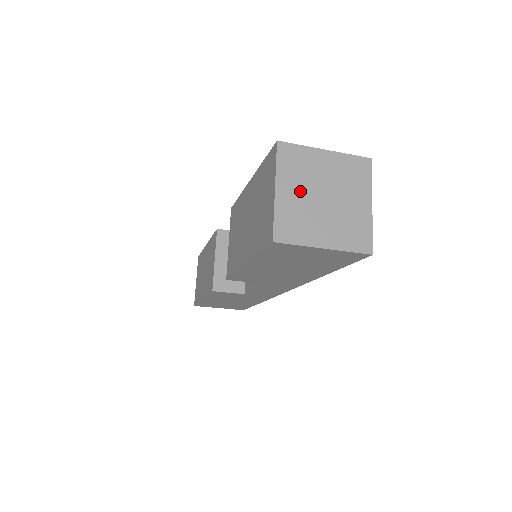
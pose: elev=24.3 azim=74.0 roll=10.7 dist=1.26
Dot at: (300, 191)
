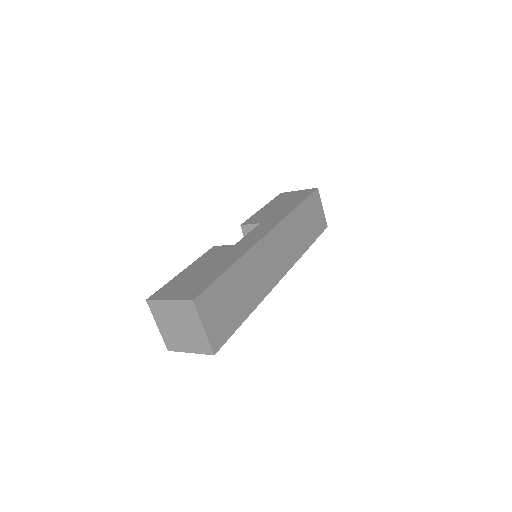
Dot at: (167, 325)
